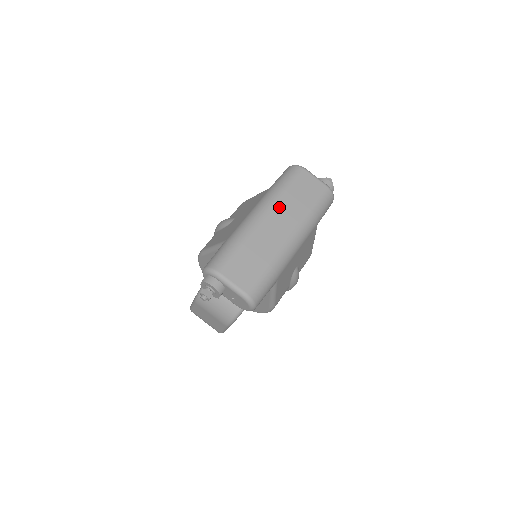
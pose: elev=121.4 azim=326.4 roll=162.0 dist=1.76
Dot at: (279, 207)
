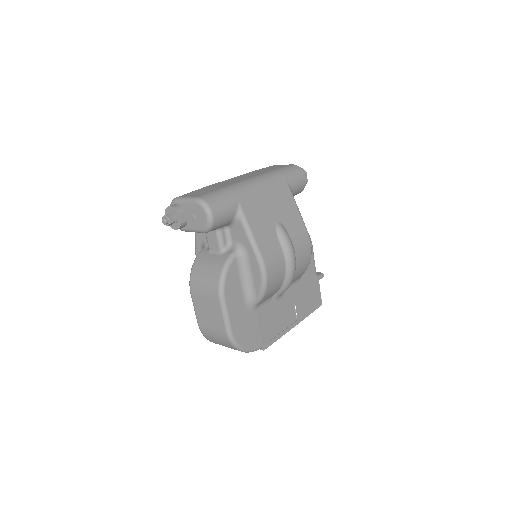
Dot at: (244, 175)
